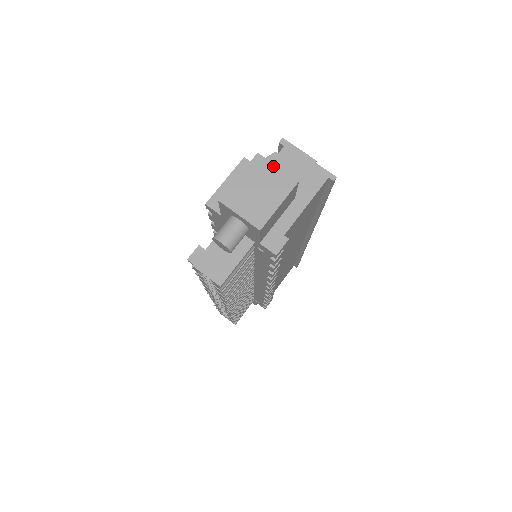
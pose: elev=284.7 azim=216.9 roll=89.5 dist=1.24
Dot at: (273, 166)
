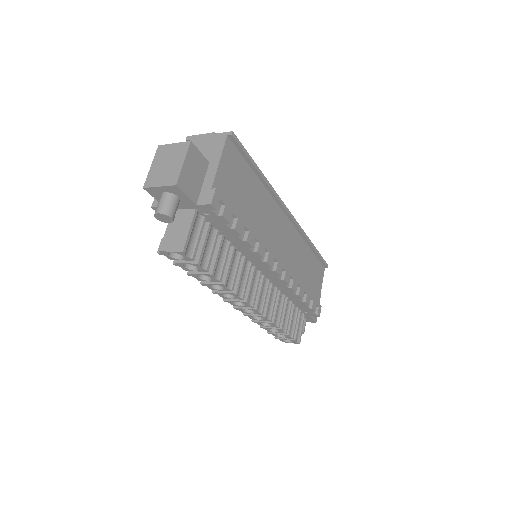
Dot at: (171, 145)
